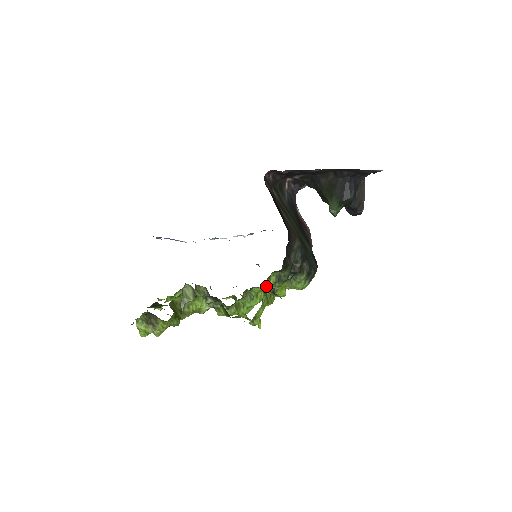
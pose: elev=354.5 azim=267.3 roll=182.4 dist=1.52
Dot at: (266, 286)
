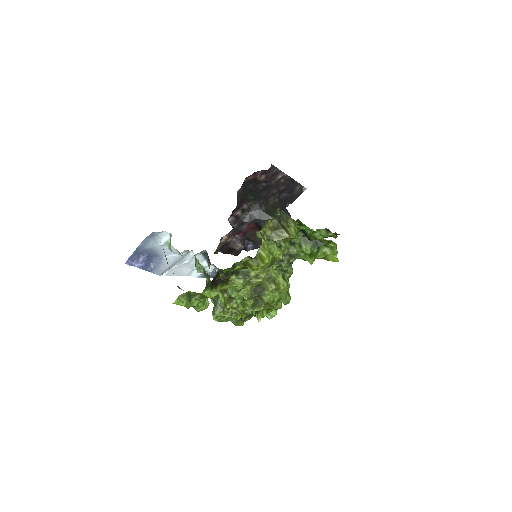
Dot at: occluded
